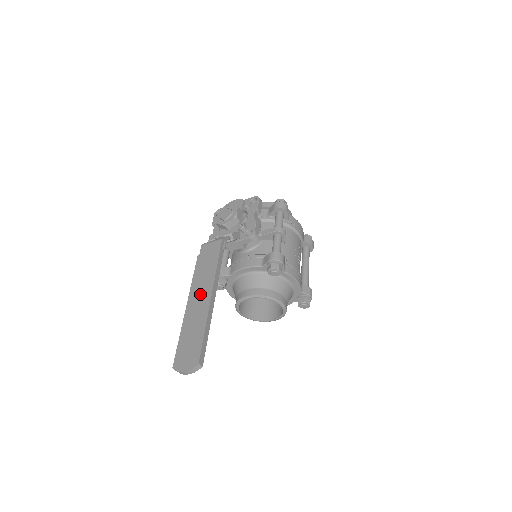
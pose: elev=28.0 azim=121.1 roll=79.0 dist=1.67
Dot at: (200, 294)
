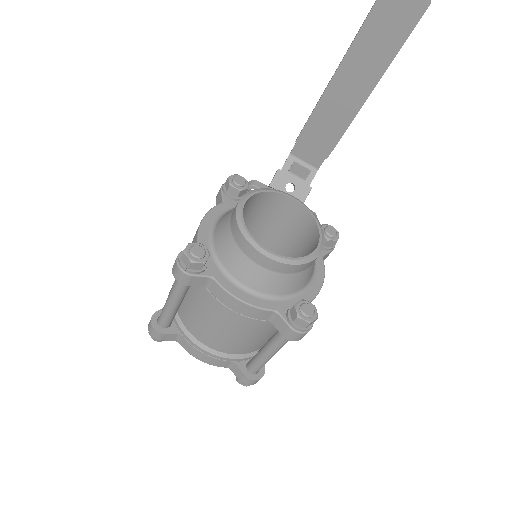
Dot at: (347, 92)
